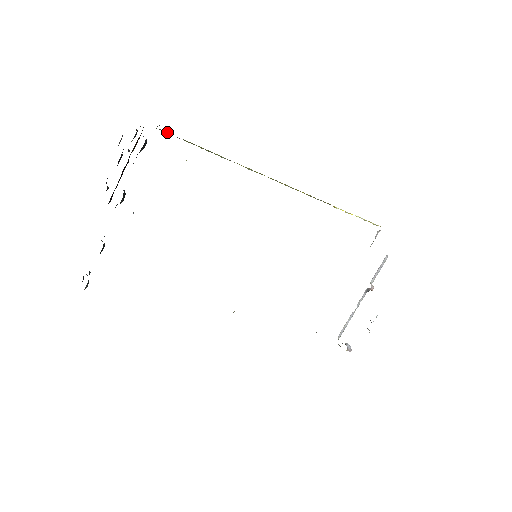
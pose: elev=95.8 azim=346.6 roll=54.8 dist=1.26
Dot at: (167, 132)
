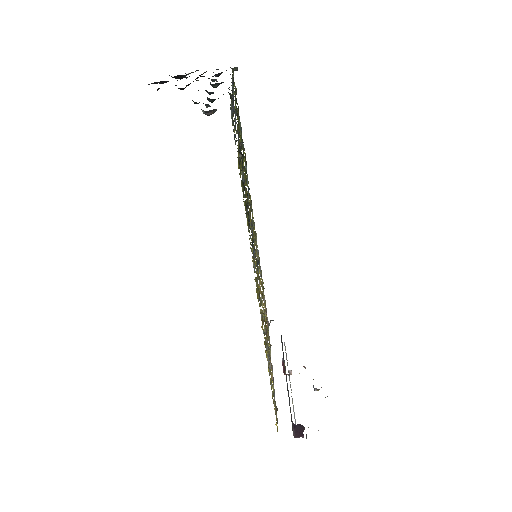
Dot at: occluded
